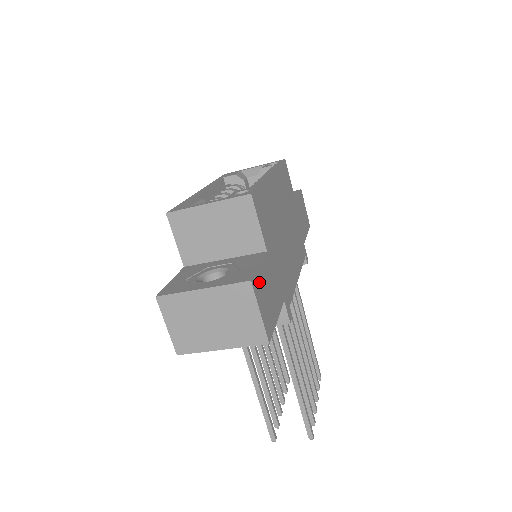
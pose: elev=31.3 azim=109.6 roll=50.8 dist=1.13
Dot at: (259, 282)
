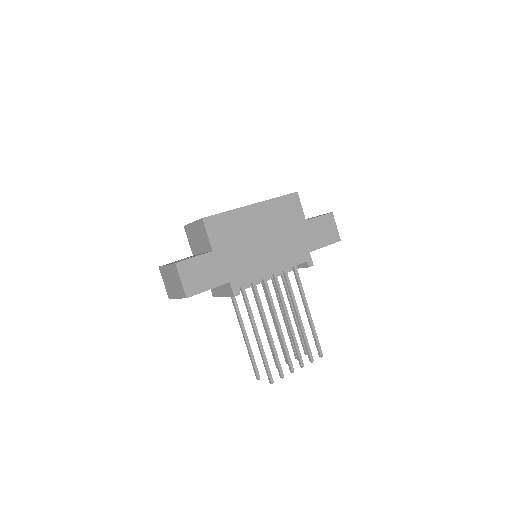
Dot at: (188, 265)
